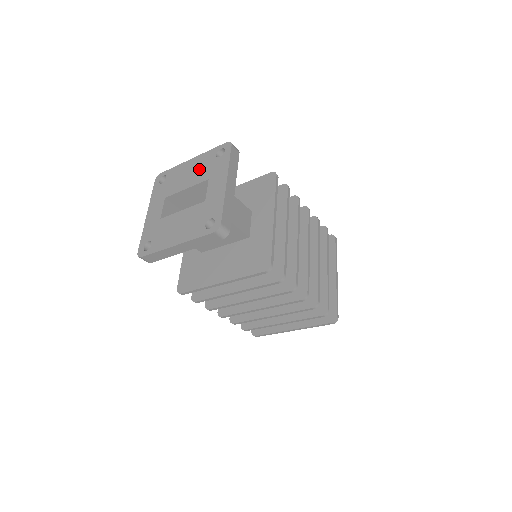
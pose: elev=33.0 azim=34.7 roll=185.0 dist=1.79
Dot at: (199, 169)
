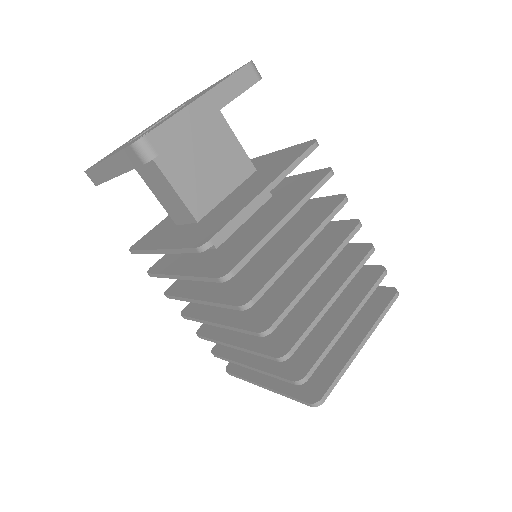
Dot at: occluded
